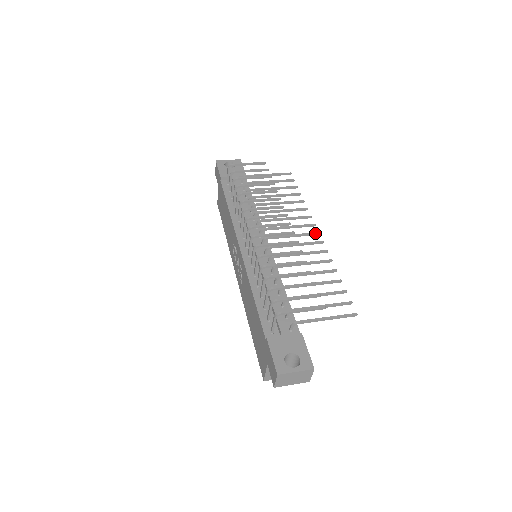
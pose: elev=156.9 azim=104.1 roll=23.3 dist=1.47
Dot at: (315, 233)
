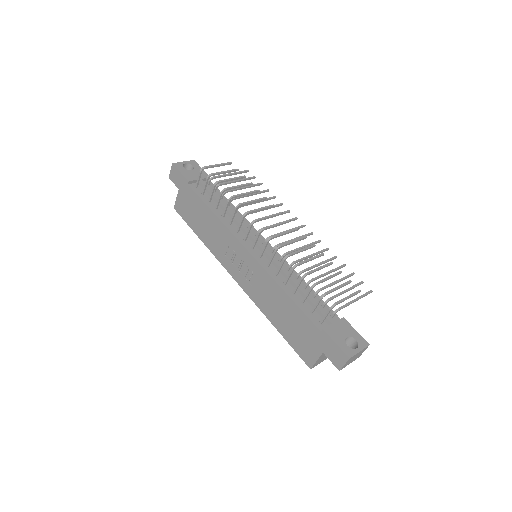
Dot at: (303, 226)
